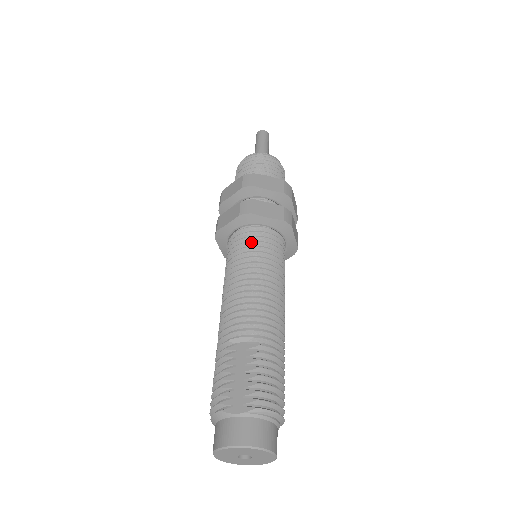
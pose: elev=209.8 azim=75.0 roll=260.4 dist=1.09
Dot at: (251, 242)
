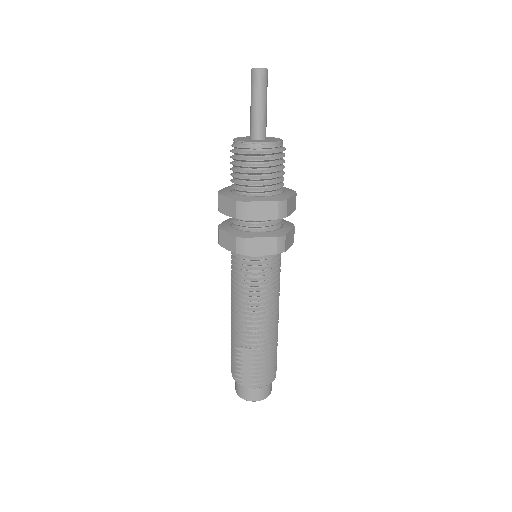
Dot at: (249, 270)
